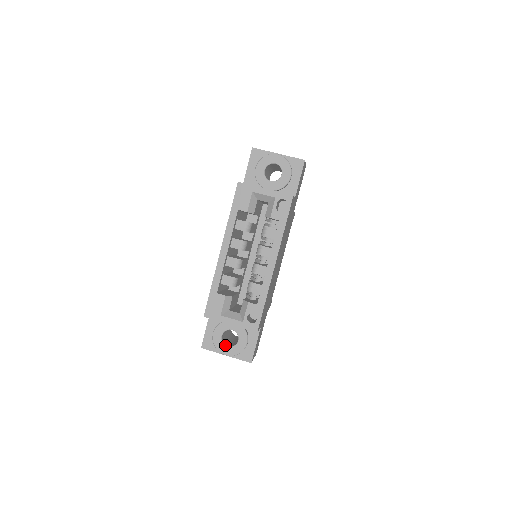
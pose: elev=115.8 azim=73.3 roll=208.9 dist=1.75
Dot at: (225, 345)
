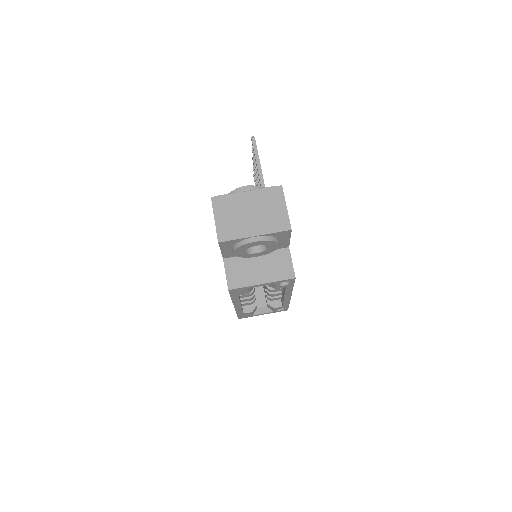
Dot at: occluded
